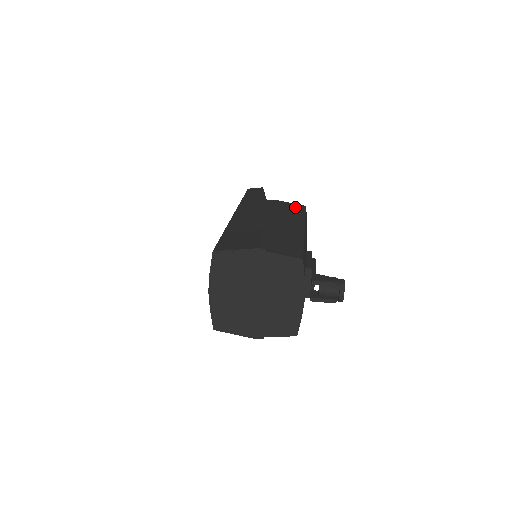
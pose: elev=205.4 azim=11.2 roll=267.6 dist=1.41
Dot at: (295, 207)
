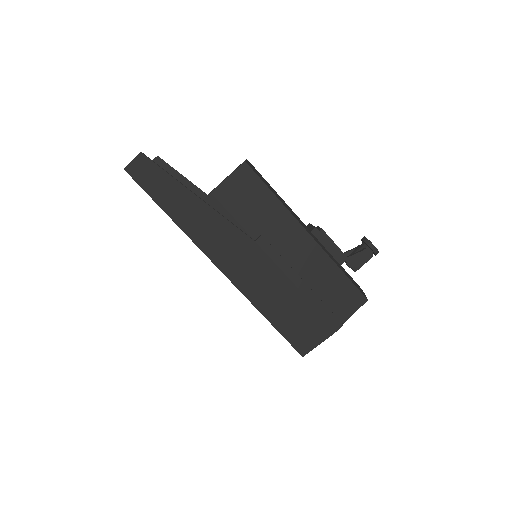
Dot at: (246, 185)
